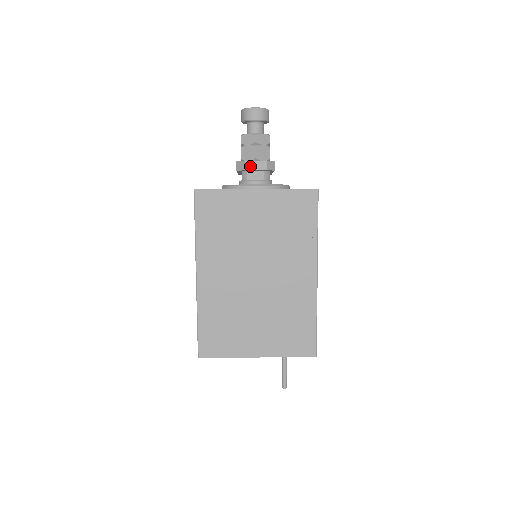
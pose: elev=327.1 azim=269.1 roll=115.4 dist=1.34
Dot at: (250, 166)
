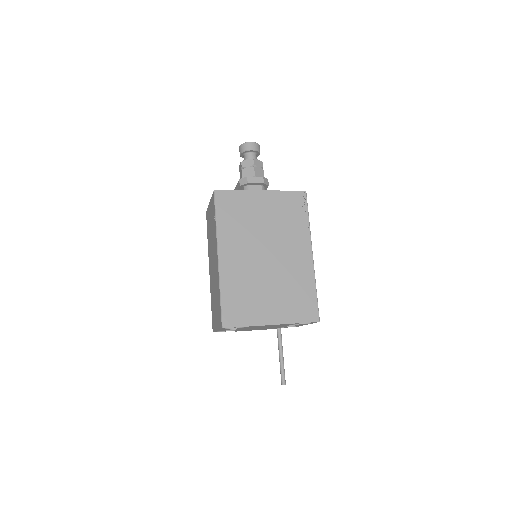
Dot at: (251, 180)
